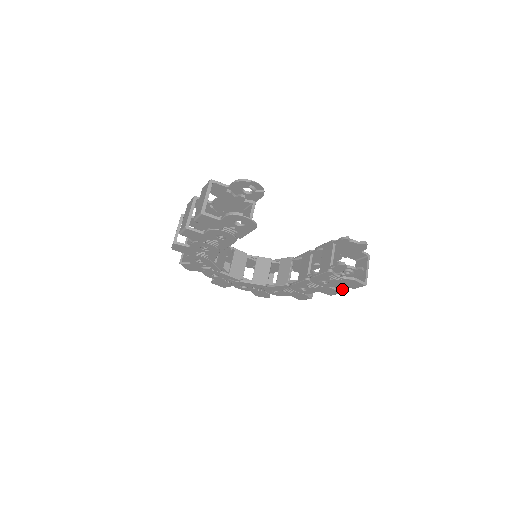
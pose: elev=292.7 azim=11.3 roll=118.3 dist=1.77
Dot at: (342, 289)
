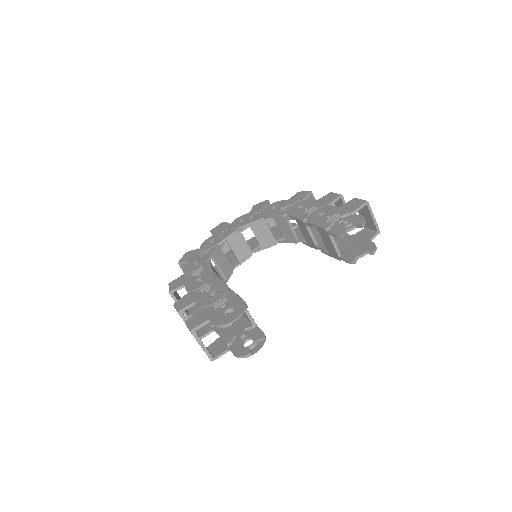
Dot at: occluded
